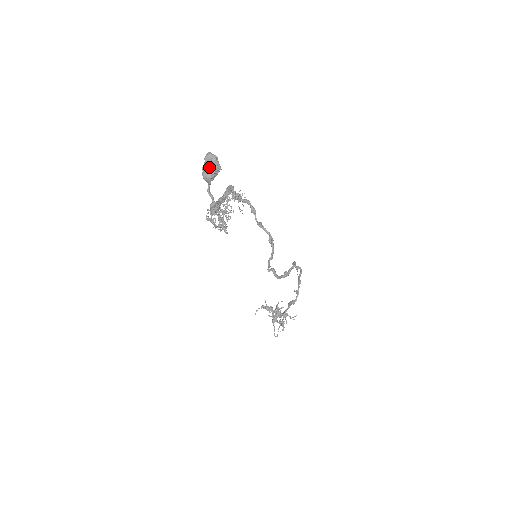
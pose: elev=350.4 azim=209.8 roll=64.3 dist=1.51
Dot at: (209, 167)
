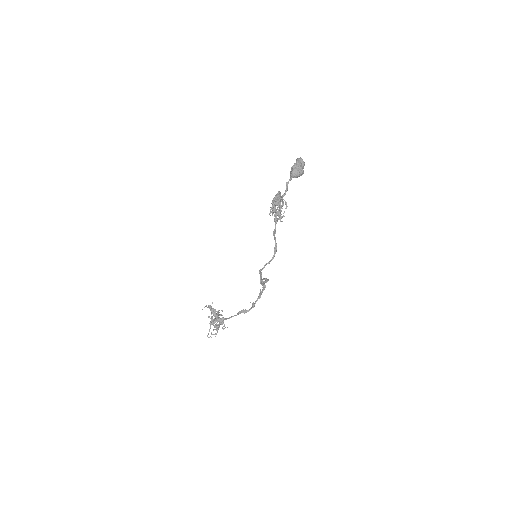
Dot at: (300, 167)
